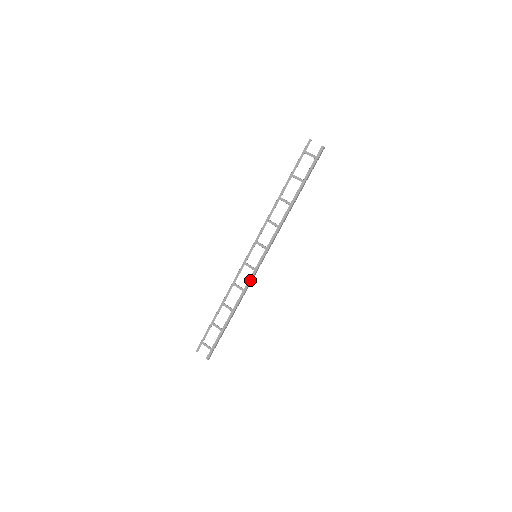
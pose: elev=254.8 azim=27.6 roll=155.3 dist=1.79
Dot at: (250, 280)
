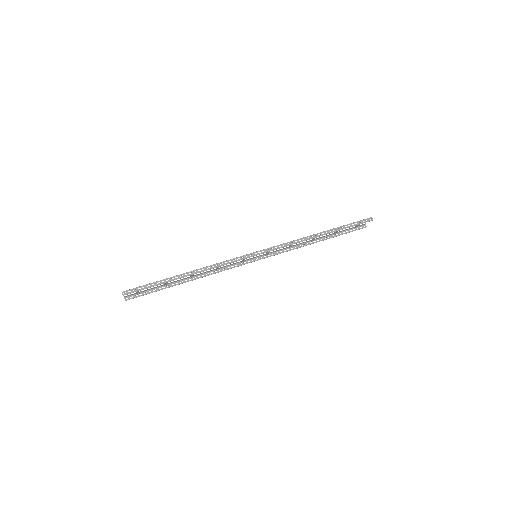
Dot at: (232, 259)
